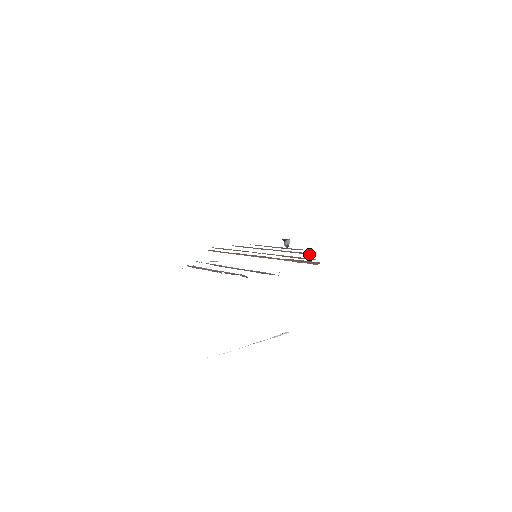
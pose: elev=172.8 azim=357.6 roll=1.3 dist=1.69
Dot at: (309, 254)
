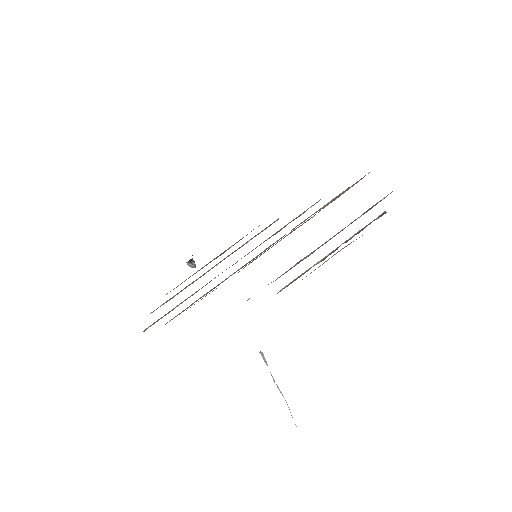
Dot at: occluded
